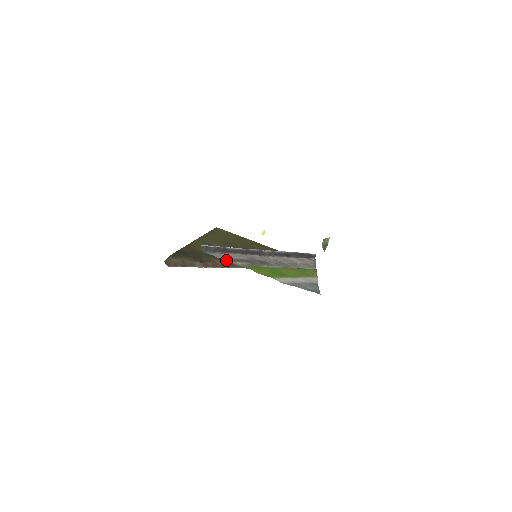
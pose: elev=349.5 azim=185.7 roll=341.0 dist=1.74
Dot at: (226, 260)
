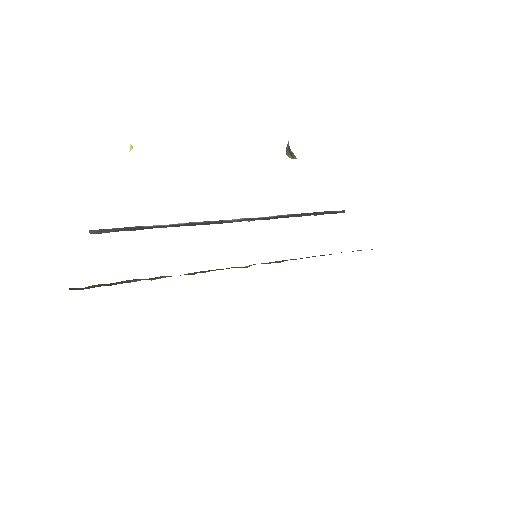
Dot at: occluded
